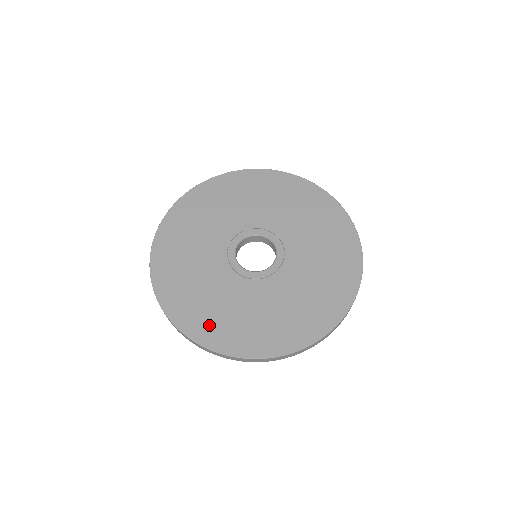
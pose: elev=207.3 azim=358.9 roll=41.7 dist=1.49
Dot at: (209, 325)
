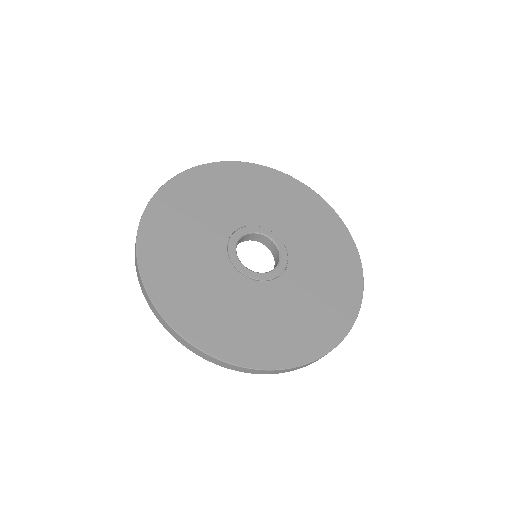
Dot at: (201, 321)
